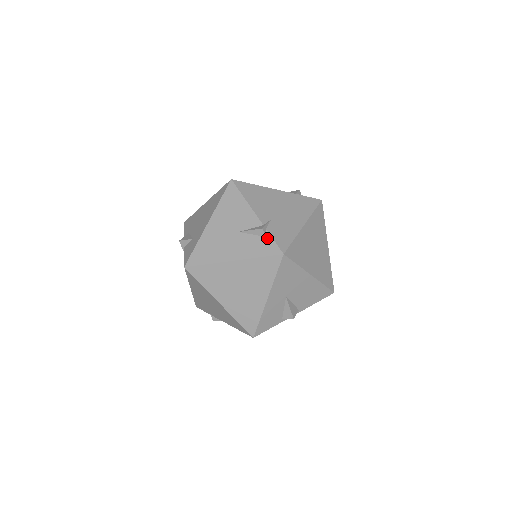
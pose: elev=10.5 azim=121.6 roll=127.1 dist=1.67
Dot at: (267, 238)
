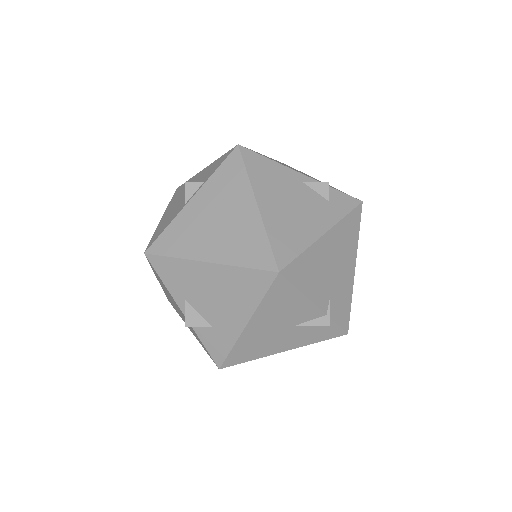
Dot at: (330, 325)
